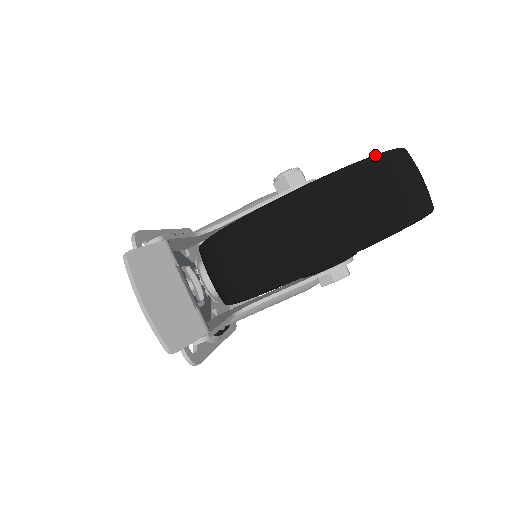
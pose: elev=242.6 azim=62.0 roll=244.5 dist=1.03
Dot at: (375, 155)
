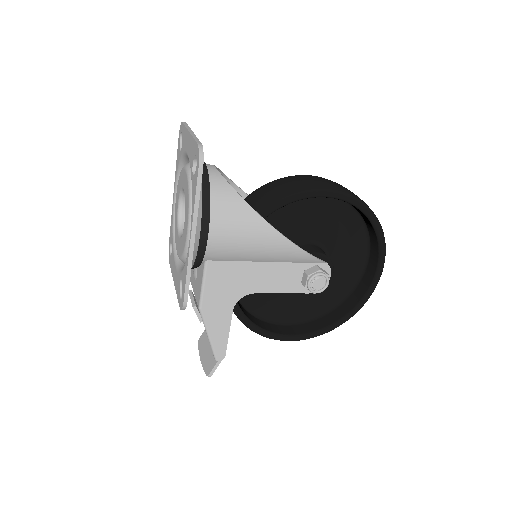
Dot at: occluded
